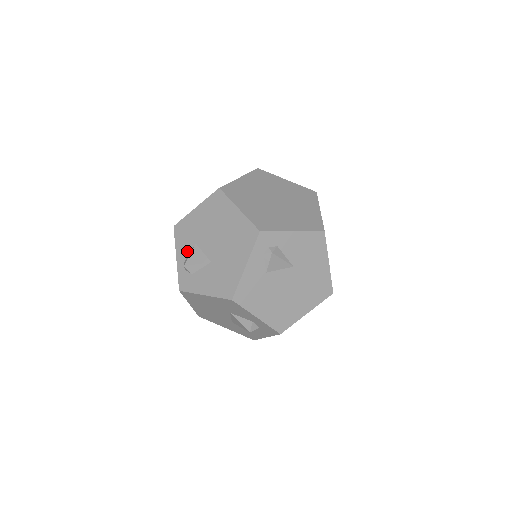
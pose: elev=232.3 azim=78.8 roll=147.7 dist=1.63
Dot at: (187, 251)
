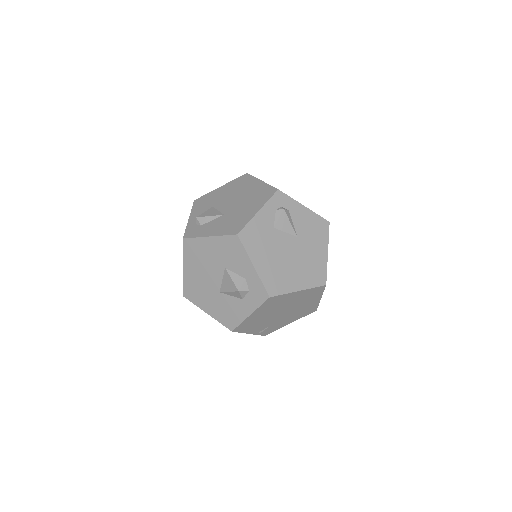
Dot at: (202, 212)
